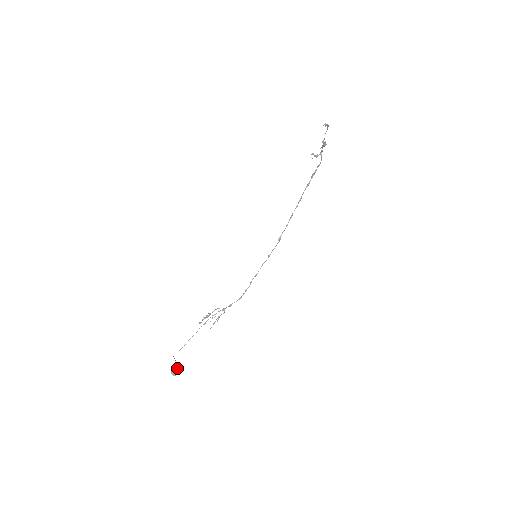
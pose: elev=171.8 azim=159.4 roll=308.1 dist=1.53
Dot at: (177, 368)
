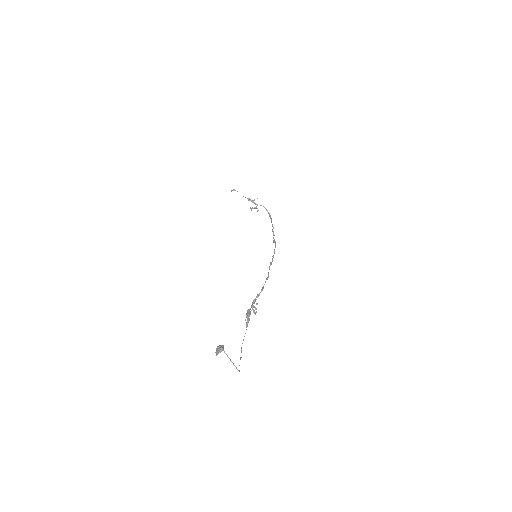
Dot at: (221, 347)
